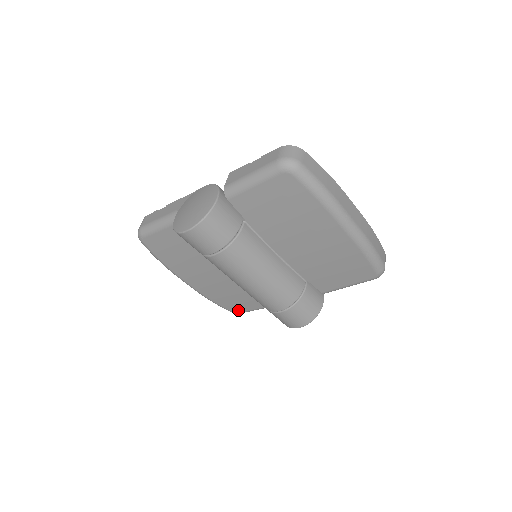
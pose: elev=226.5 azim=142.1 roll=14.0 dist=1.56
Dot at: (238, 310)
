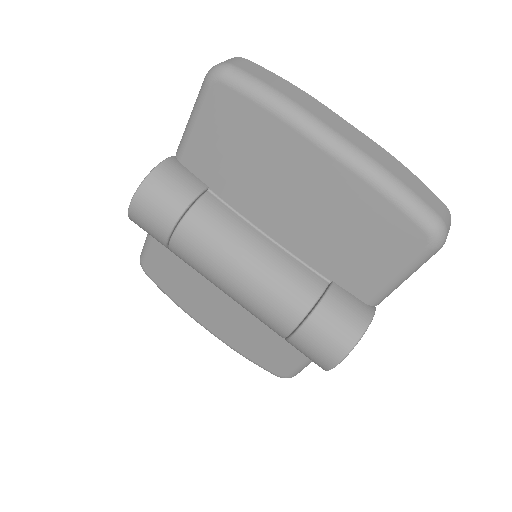
Dot at: (282, 370)
